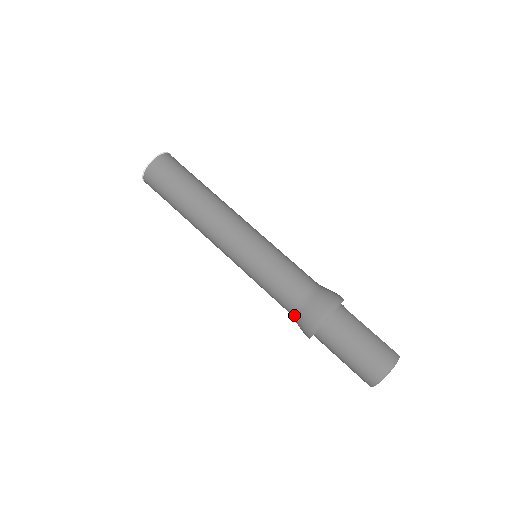
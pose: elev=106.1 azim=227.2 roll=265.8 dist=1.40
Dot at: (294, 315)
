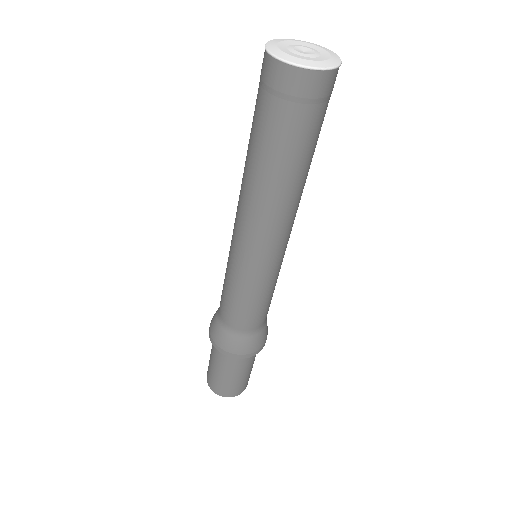
Dot at: (221, 324)
